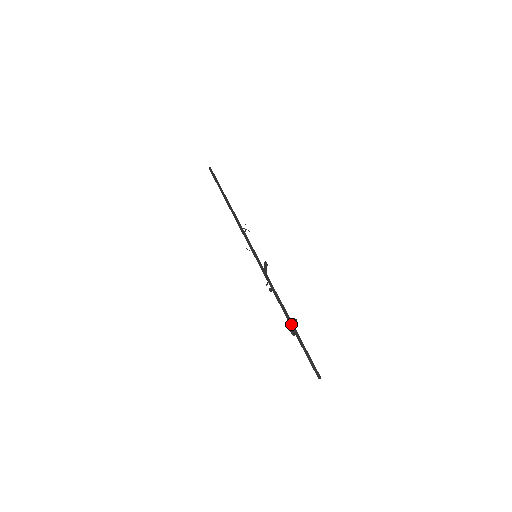
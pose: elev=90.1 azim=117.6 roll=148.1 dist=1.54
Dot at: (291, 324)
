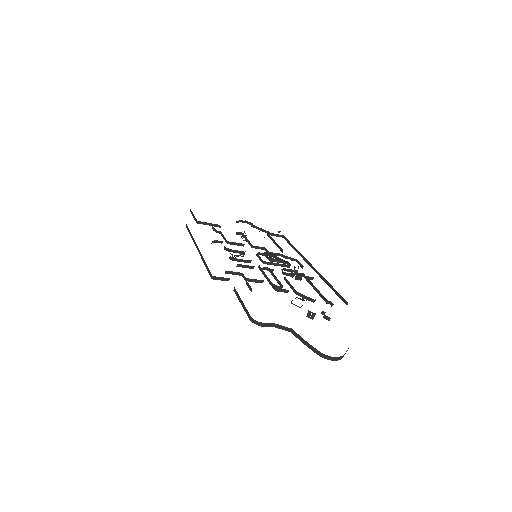
Dot at: (248, 316)
